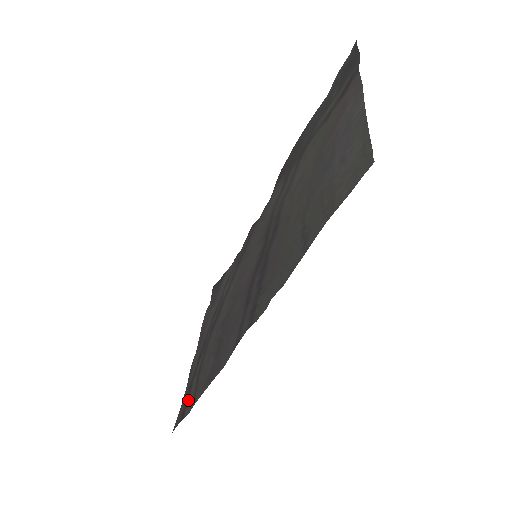
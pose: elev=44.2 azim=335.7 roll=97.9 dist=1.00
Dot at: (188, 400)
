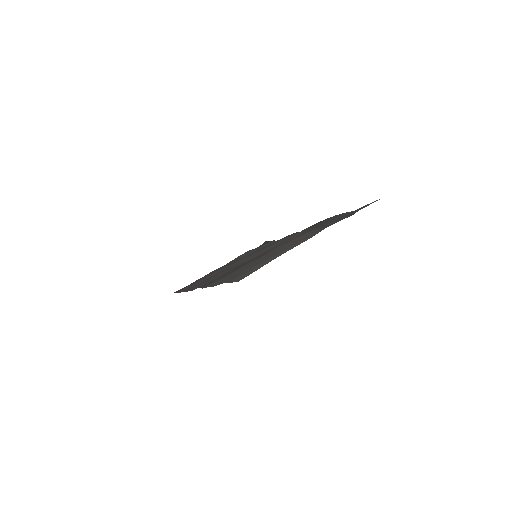
Dot at: (186, 287)
